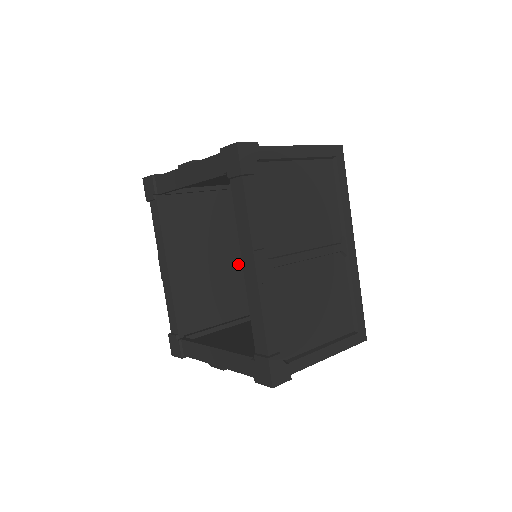
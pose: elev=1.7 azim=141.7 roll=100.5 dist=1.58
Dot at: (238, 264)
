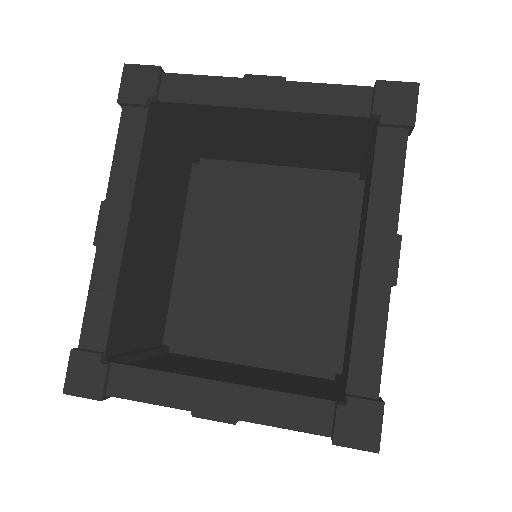
Dot at: (168, 265)
